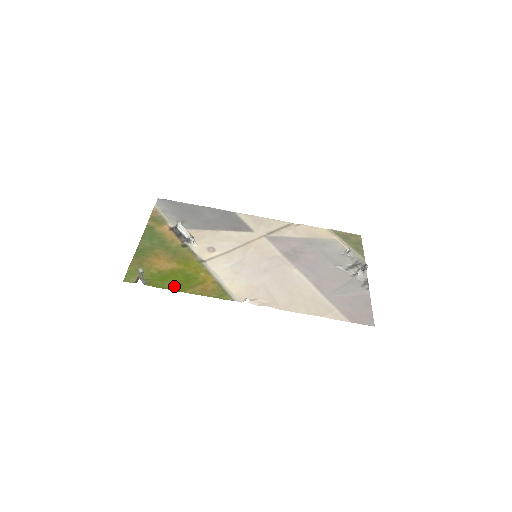
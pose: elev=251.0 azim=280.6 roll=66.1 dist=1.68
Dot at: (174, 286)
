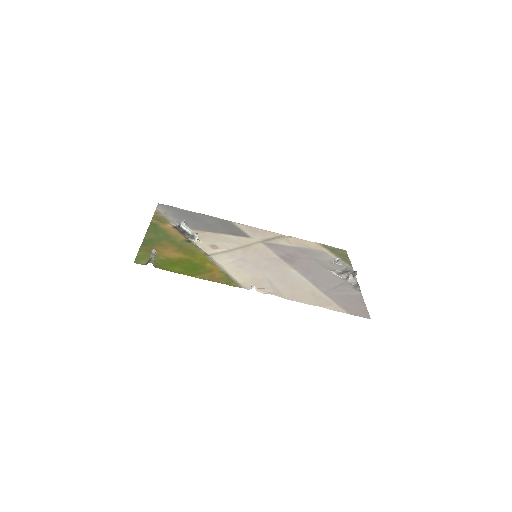
Dot at: (183, 271)
